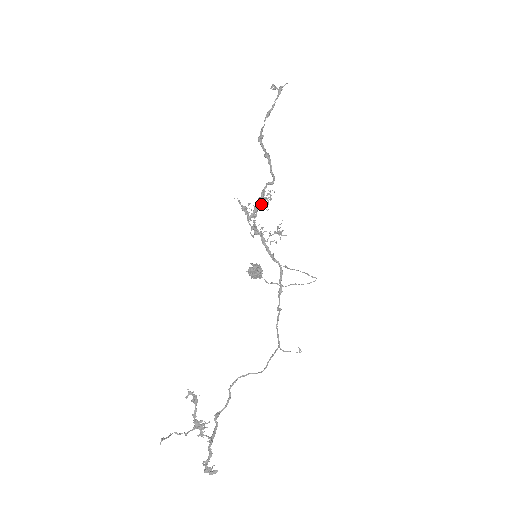
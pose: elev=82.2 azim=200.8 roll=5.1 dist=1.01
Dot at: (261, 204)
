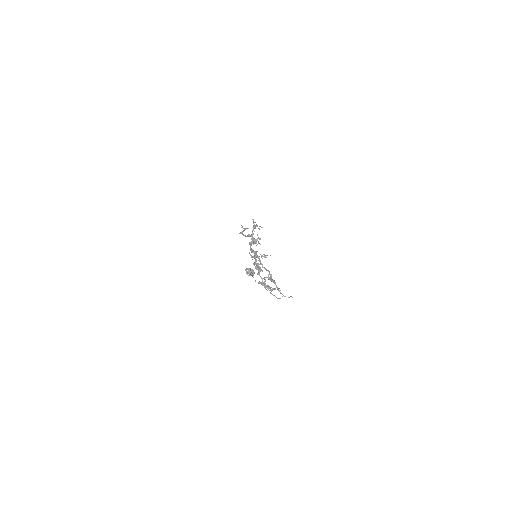
Dot at: occluded
